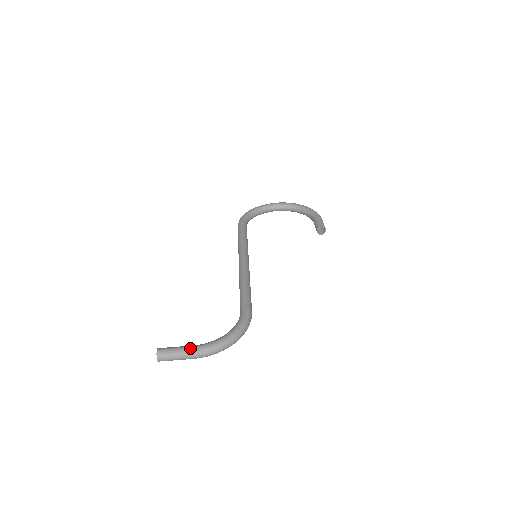
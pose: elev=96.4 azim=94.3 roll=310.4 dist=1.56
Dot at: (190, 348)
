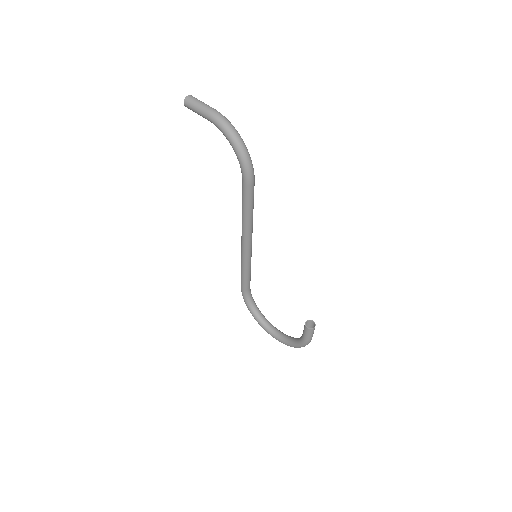
Dot at: occluded
